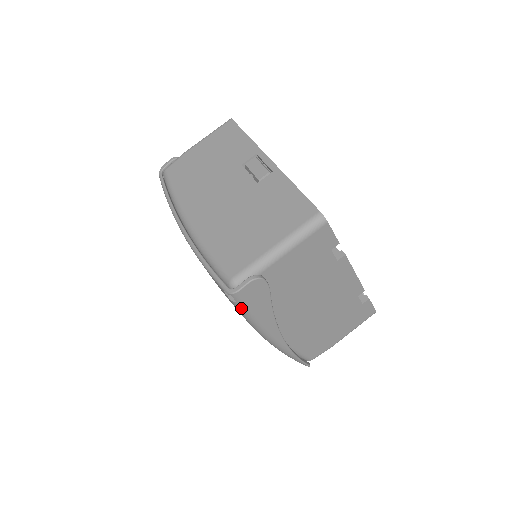
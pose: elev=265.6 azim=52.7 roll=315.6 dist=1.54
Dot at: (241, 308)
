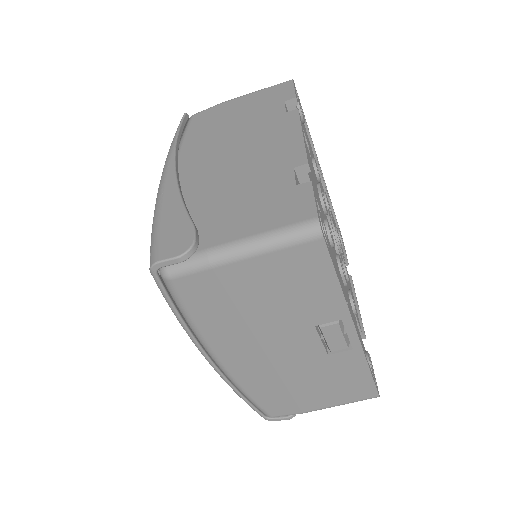
Dot at: occluded
